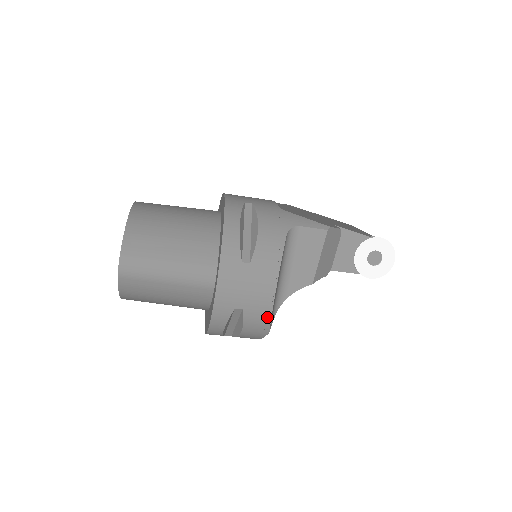
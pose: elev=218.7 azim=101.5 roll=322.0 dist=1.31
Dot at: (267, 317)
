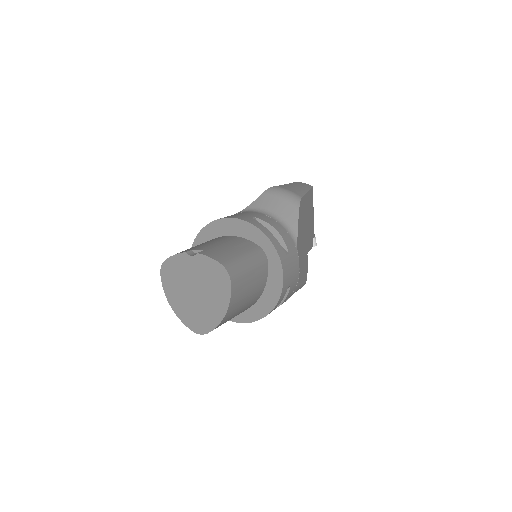
Dot at: occluded
